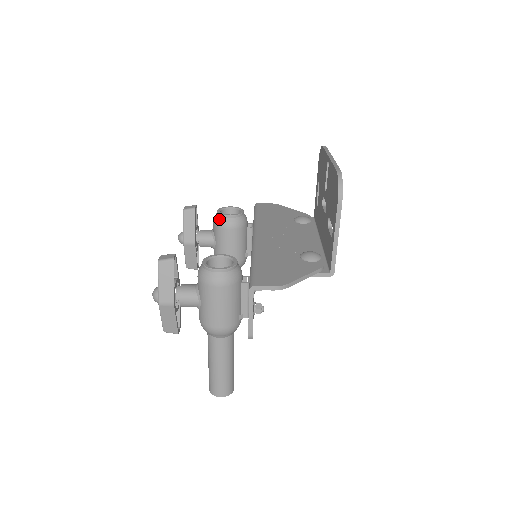
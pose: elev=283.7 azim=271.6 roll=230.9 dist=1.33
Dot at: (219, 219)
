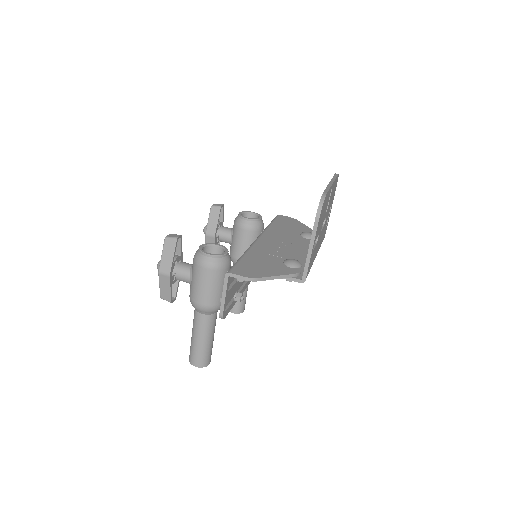
Dot at: (238, 220)
